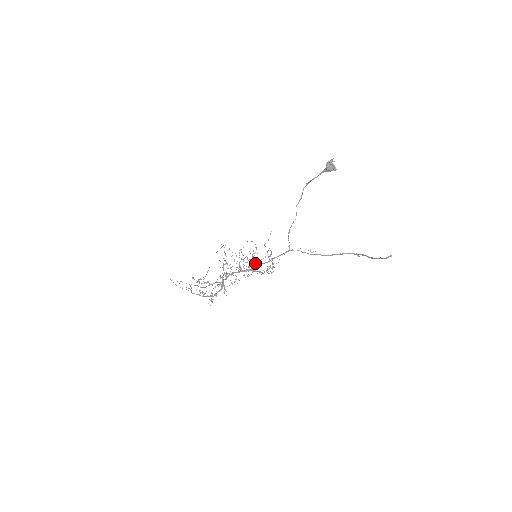
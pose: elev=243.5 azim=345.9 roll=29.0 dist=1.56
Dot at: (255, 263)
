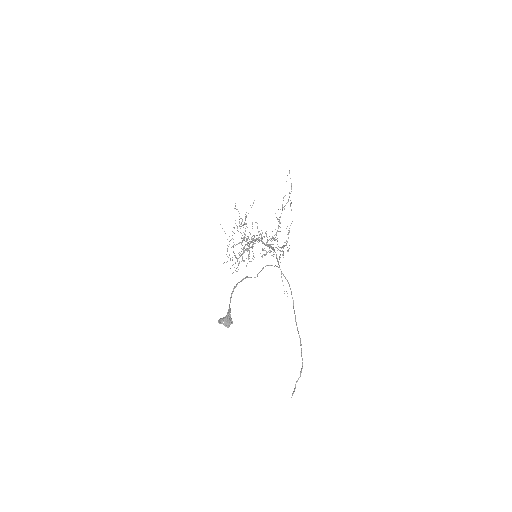
Dot at: occluded
